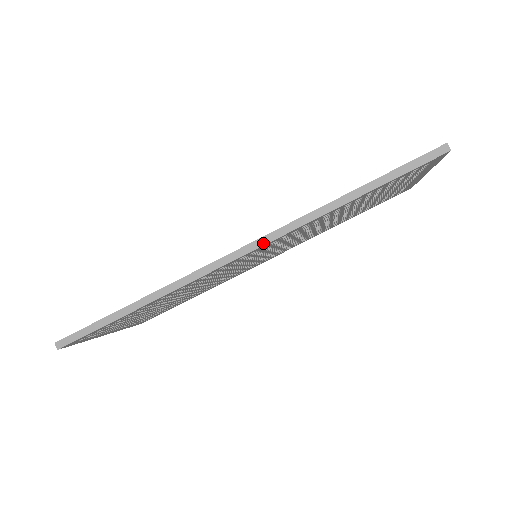
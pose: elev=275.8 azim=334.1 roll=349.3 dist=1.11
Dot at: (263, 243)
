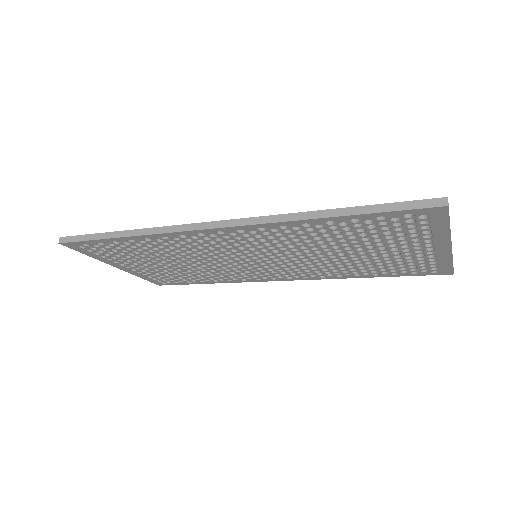
Dot at: (238, 224)
